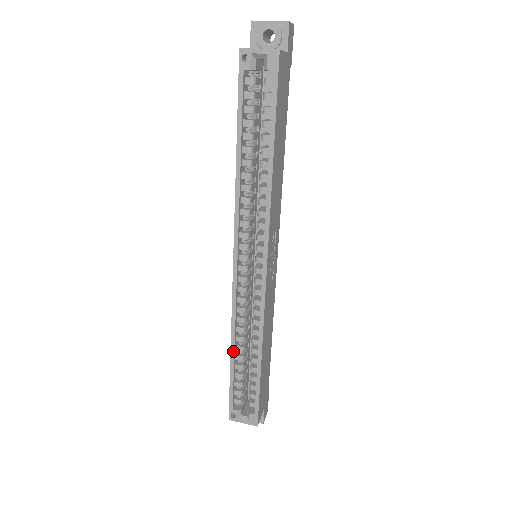
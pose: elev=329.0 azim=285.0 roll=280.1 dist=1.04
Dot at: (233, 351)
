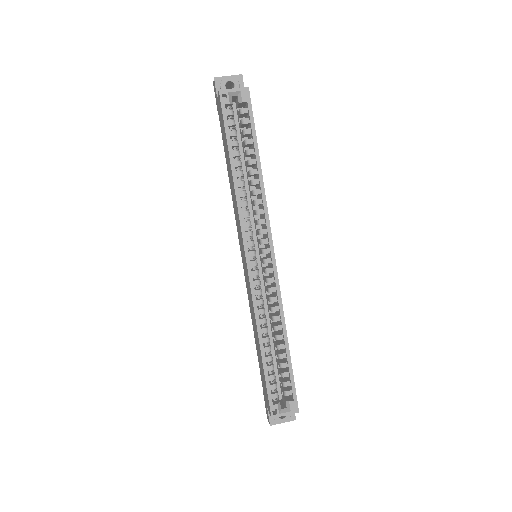
Dot at: (262, 343)
